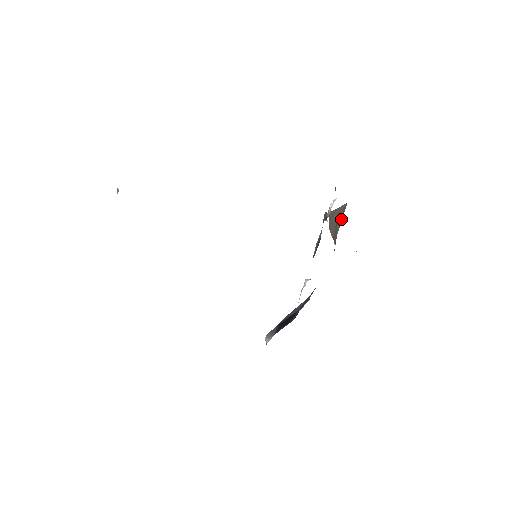
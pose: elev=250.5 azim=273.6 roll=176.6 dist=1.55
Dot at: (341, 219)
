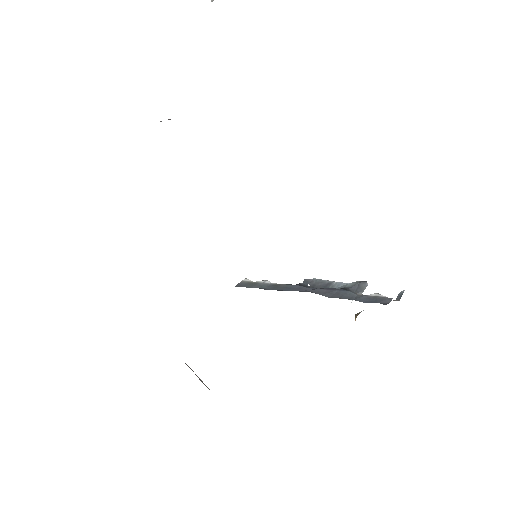
Dot at: occluded
